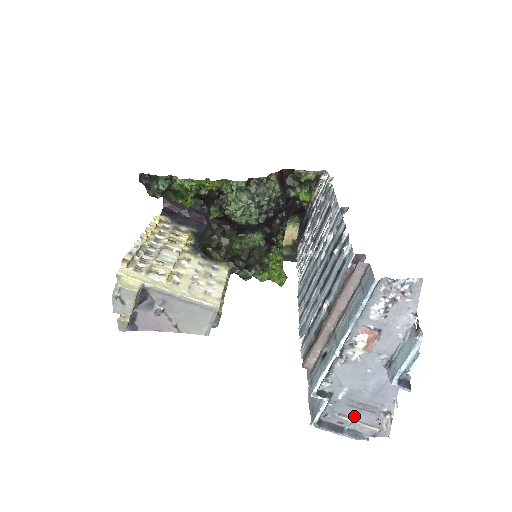
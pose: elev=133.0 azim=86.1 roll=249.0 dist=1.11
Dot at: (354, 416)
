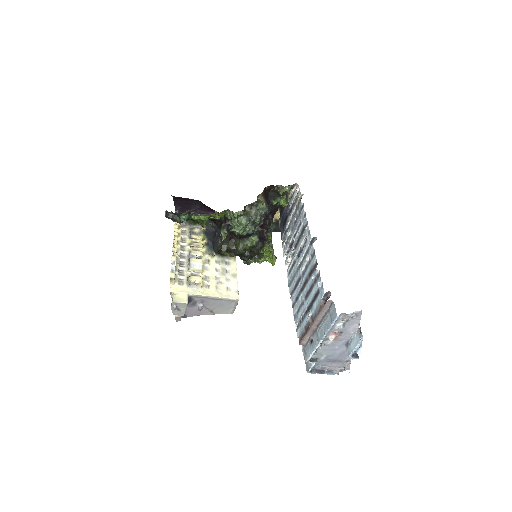
Dot at: (330, 365)
